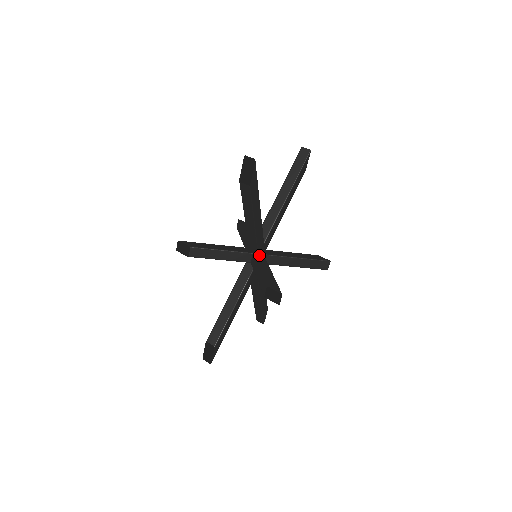
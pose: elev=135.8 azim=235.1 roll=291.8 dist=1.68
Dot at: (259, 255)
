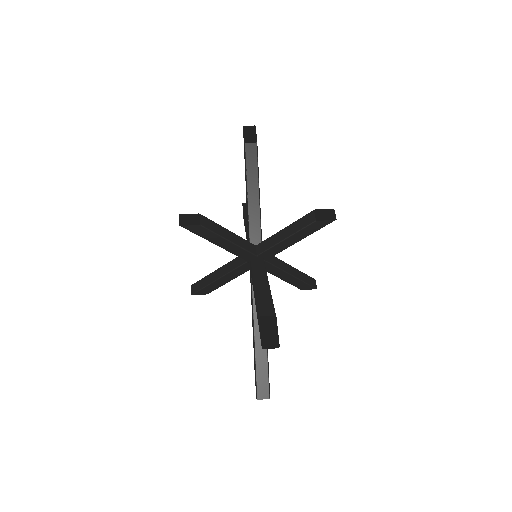
Dot at: occluded
